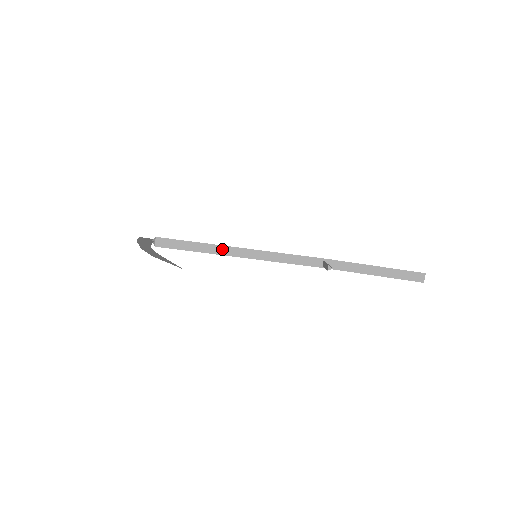
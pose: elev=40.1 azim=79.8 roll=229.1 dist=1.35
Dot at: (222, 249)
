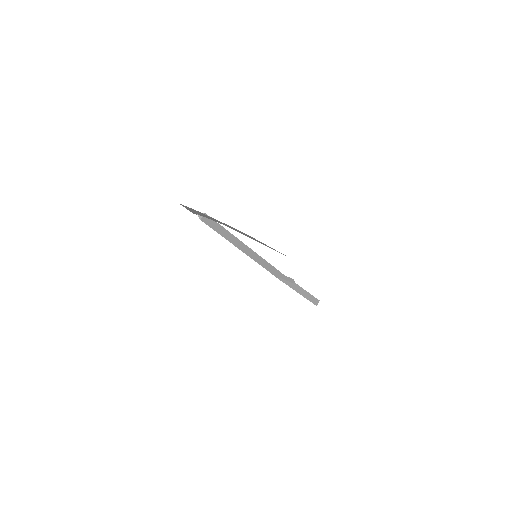
Dot at: (237, 241)
